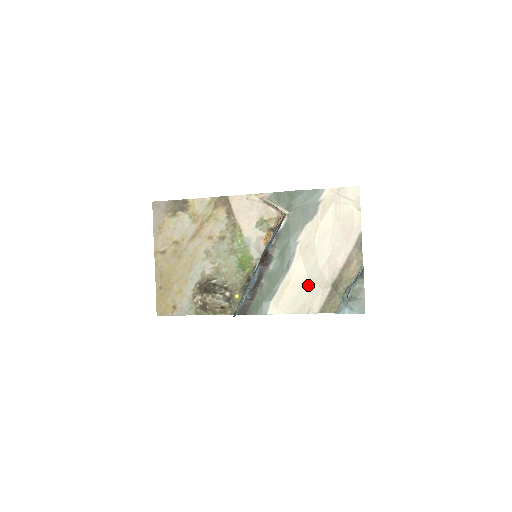
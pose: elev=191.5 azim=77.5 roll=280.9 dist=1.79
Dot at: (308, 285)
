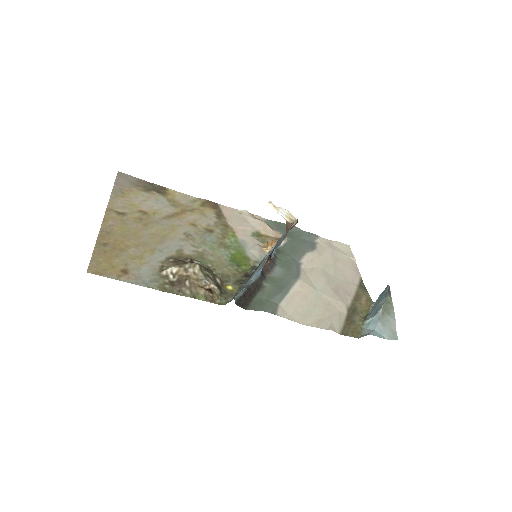
Dot at: (322, 302)
